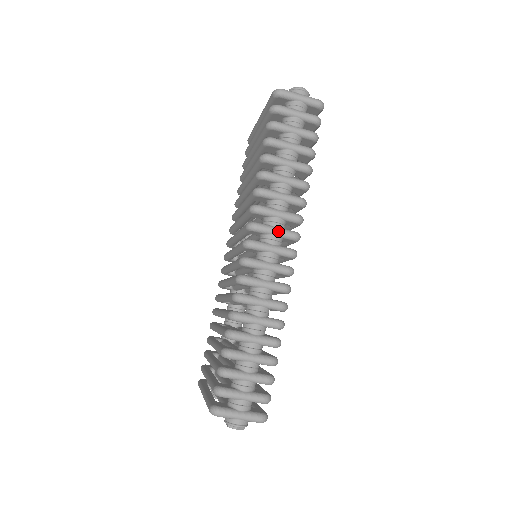
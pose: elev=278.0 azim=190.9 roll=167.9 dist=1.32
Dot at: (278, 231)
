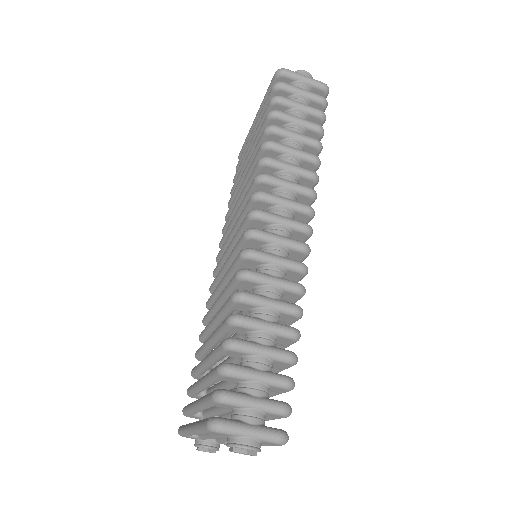
Dot at: (289, 202)
